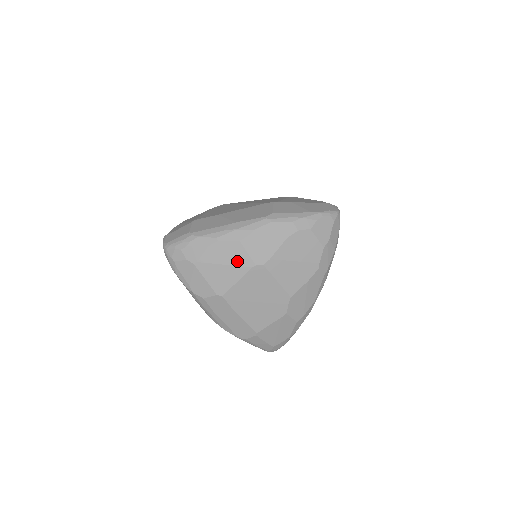
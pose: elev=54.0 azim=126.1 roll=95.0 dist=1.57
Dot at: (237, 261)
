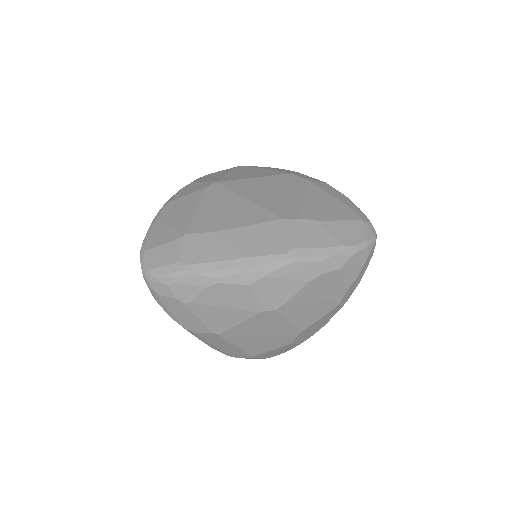
Dot at: (242, 305)
